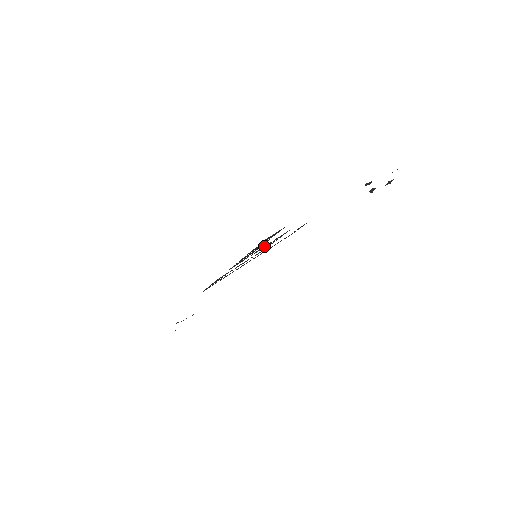
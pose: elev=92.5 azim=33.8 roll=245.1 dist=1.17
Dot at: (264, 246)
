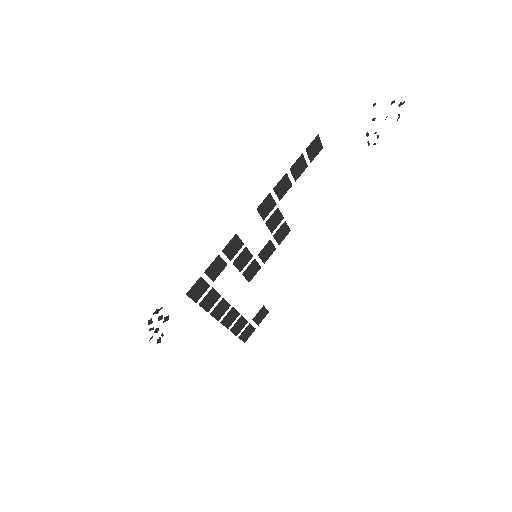
Dot at: (278, 218)
